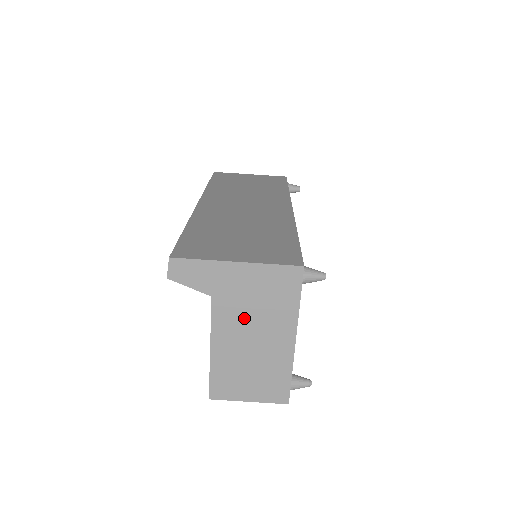
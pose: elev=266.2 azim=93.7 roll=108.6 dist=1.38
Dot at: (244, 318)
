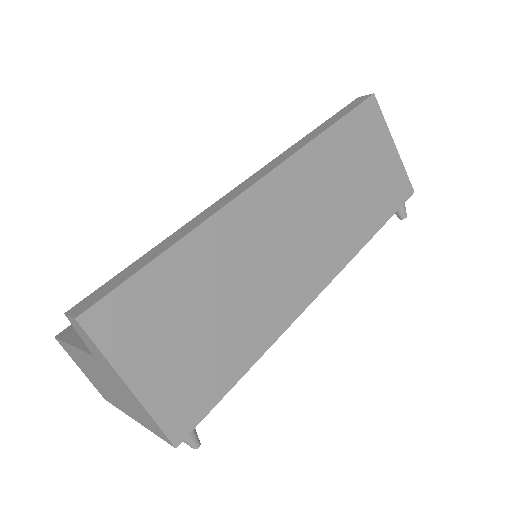
Dot at: (109, 381)
